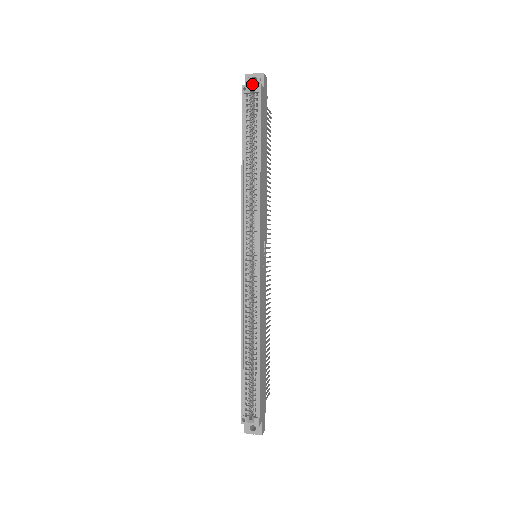
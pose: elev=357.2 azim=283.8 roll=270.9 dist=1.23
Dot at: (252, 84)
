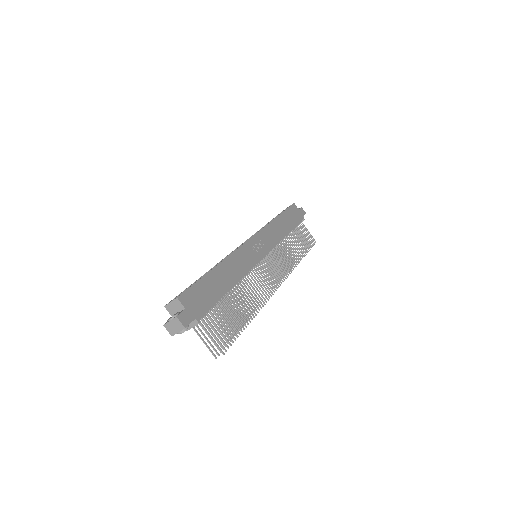
Dot at: occluded
